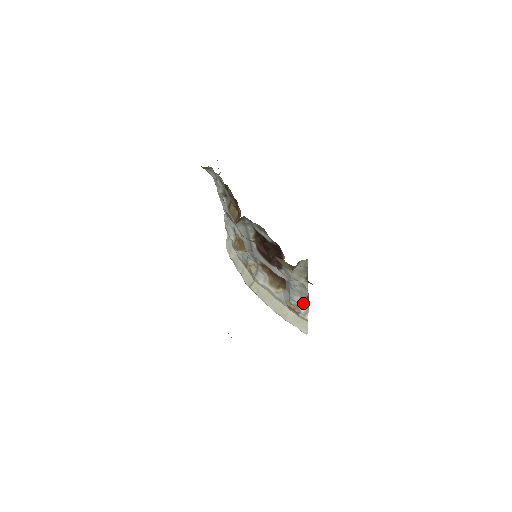
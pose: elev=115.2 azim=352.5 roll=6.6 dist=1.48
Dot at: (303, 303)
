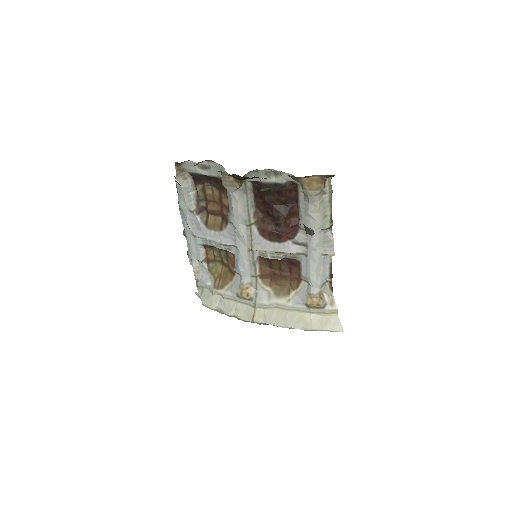
Dot at: (325, 290)
